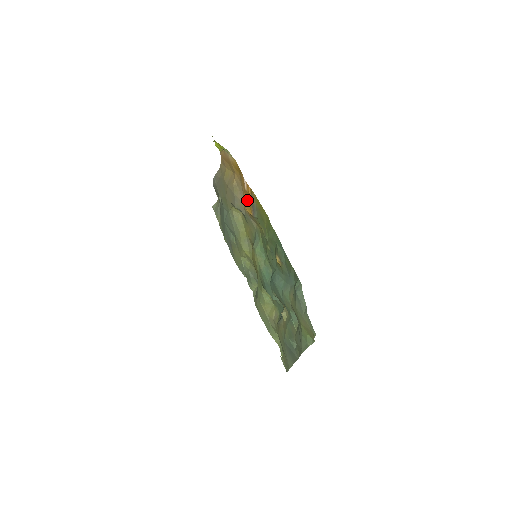
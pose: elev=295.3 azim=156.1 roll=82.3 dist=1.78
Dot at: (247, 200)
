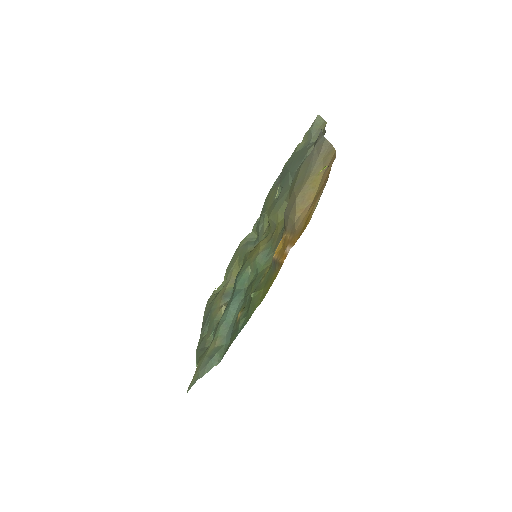
Dot at: (284, 244)
